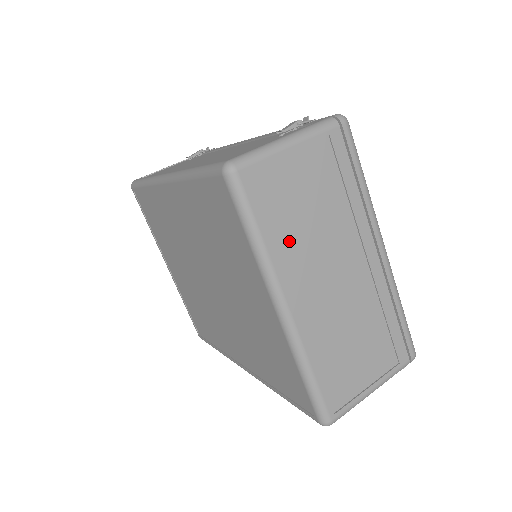
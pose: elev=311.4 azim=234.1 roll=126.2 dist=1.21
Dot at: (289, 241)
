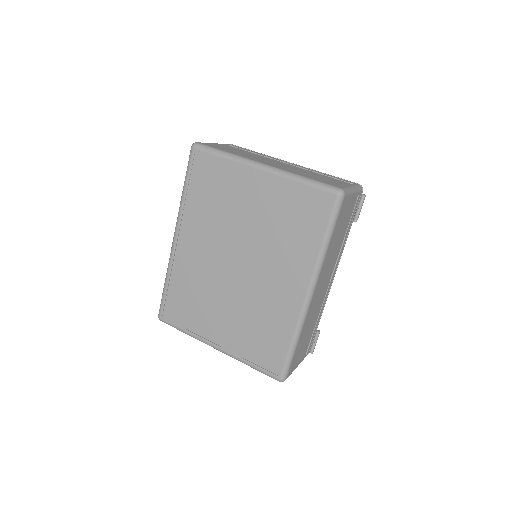
Dot at: (242, 155)
